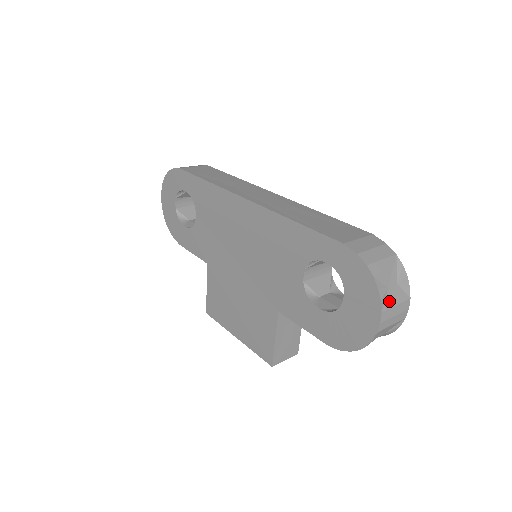
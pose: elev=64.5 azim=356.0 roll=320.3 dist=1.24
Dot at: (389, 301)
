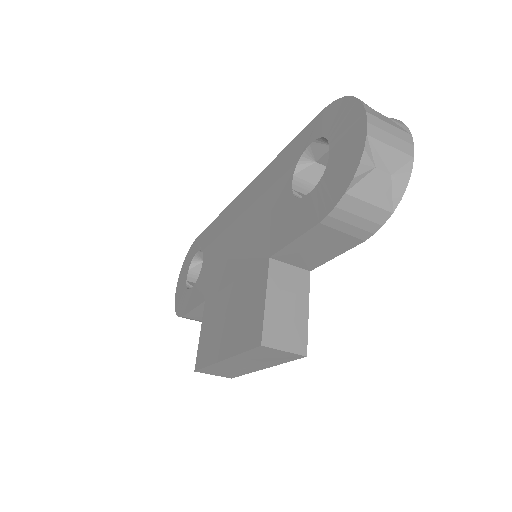
Dot at: (377, 116)
